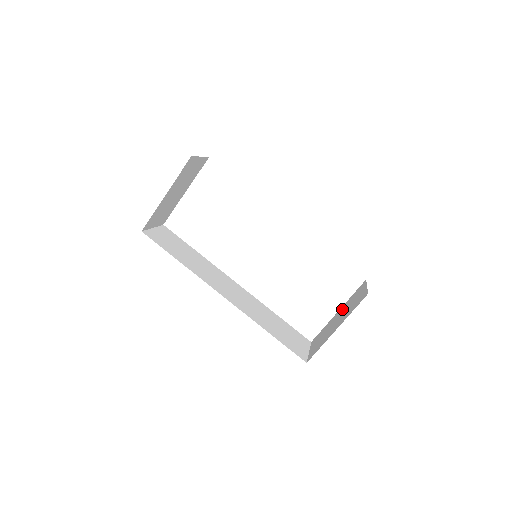
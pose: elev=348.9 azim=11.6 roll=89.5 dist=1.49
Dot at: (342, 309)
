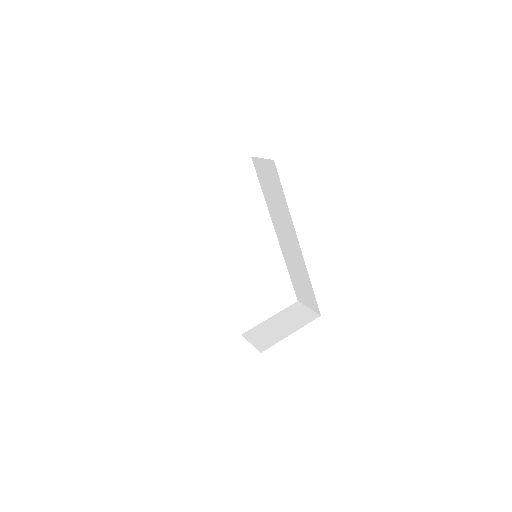
Dot at: (279, 317)
